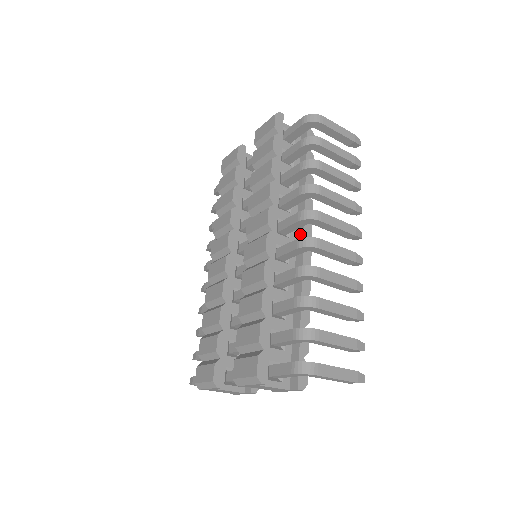
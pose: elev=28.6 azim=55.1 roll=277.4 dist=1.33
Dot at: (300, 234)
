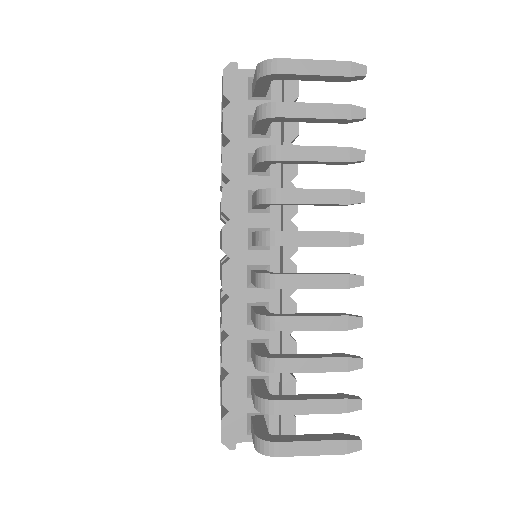
Dot at: occluded
